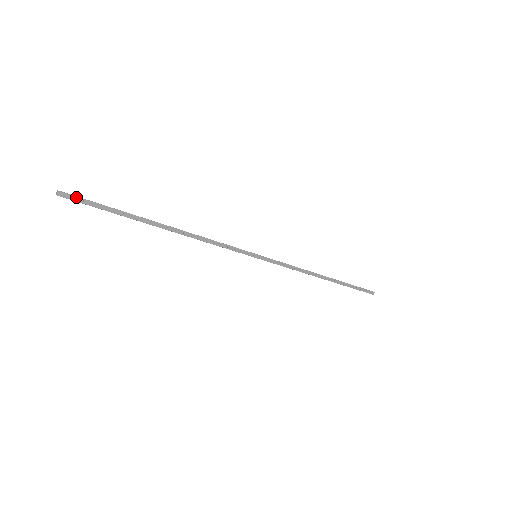
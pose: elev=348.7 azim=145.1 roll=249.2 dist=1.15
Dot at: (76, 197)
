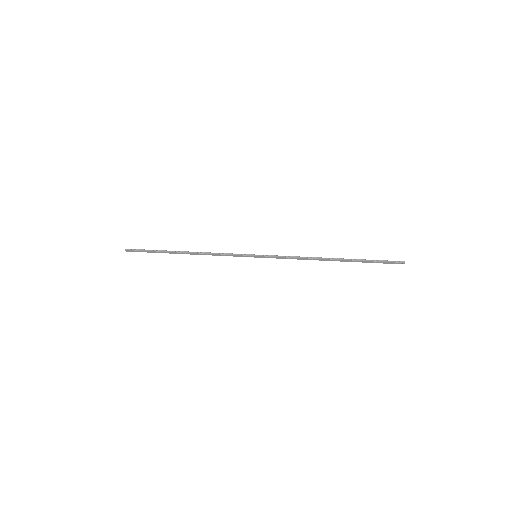
Dot at: (134, 251)
